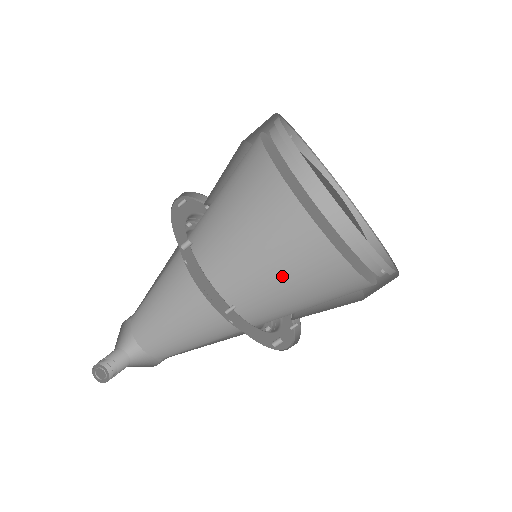
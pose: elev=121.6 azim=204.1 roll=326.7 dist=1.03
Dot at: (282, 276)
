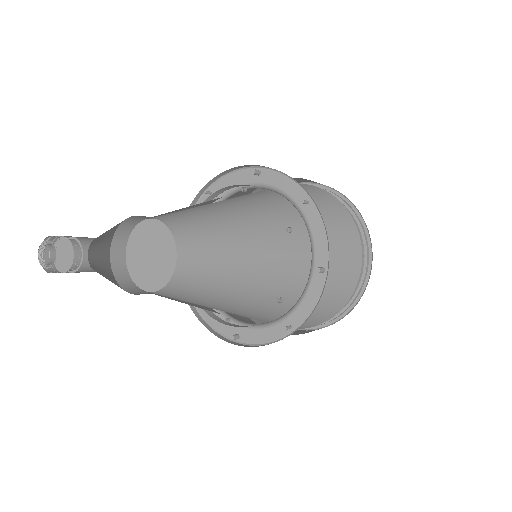
Dot at: occluded
